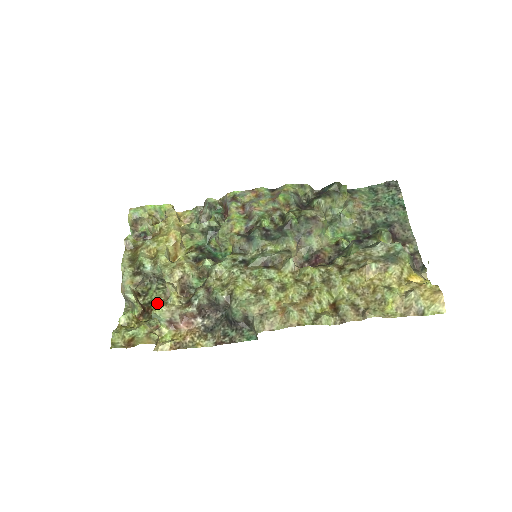
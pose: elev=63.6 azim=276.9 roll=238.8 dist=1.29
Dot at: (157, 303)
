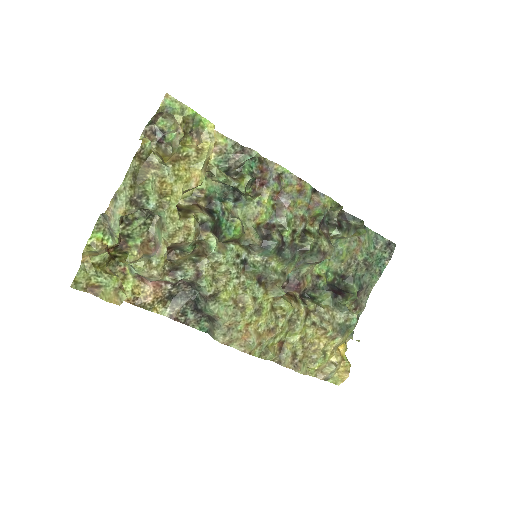
Dot at: (136, 242)
